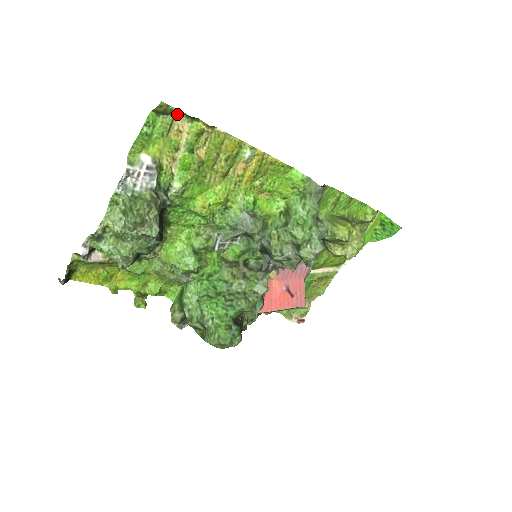
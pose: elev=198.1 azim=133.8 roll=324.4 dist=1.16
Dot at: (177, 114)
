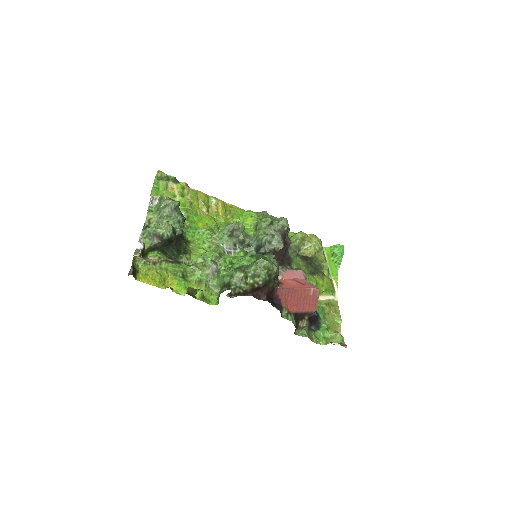
Dot at: (168, 181)
